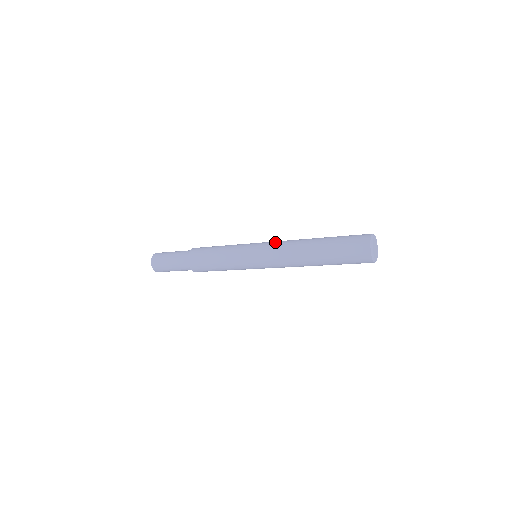
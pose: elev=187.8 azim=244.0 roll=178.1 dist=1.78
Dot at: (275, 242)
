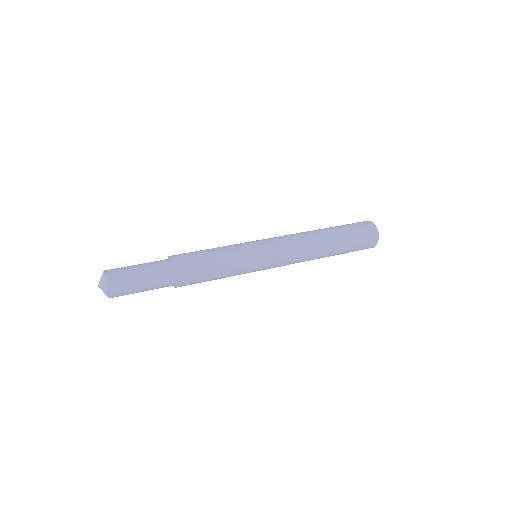
Dot at: (287, 246)
